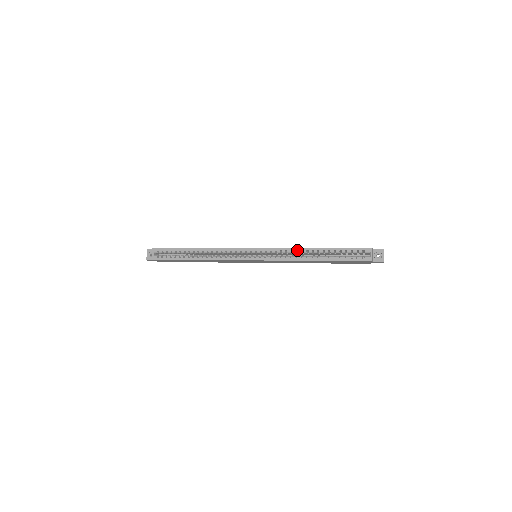
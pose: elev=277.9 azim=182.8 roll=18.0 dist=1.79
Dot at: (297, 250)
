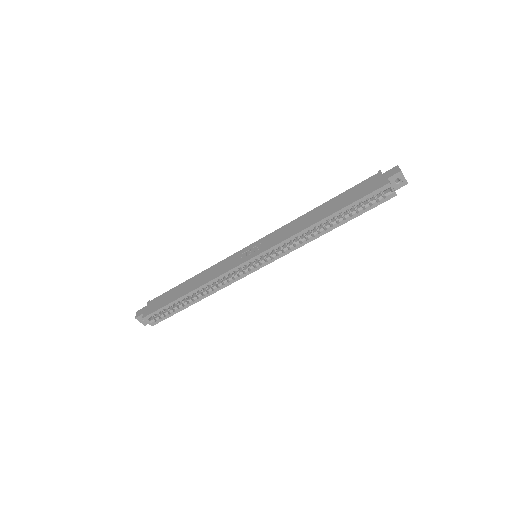
Dot at: (302, 233)
